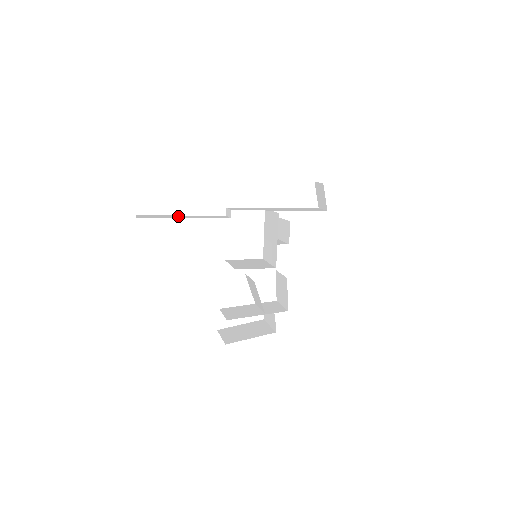
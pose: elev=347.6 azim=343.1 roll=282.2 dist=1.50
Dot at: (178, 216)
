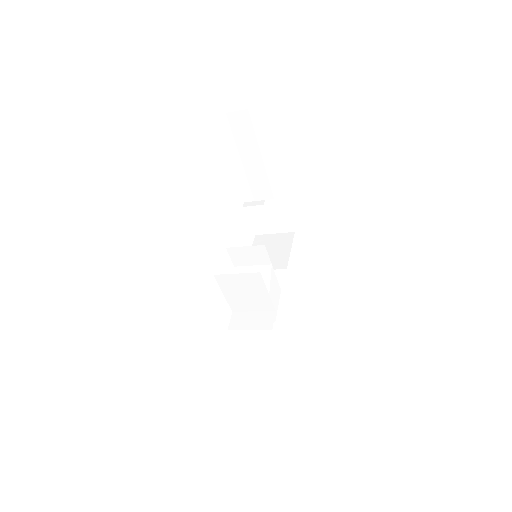
Dot at: occluded
